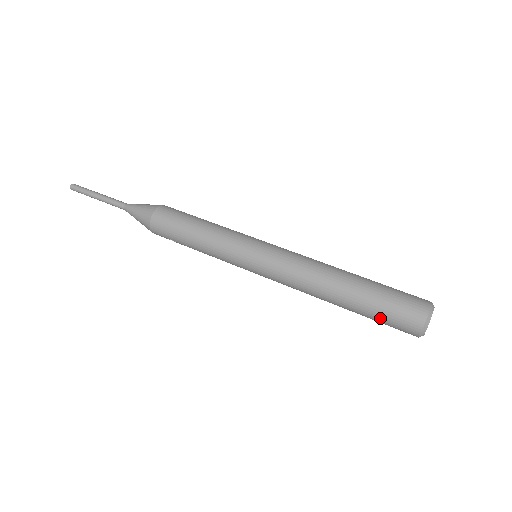
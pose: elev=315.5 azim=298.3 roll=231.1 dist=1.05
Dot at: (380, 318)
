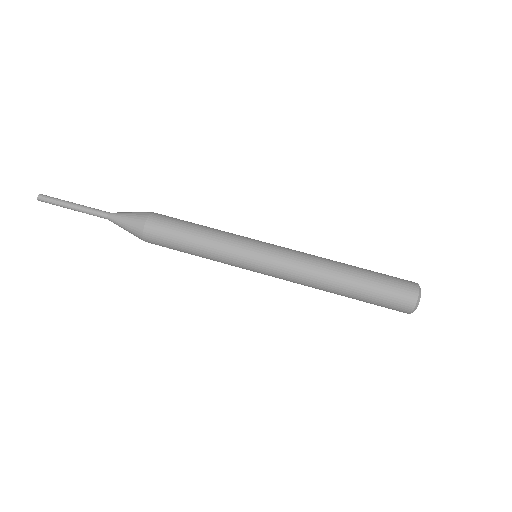
Dot at: (377, 303)
